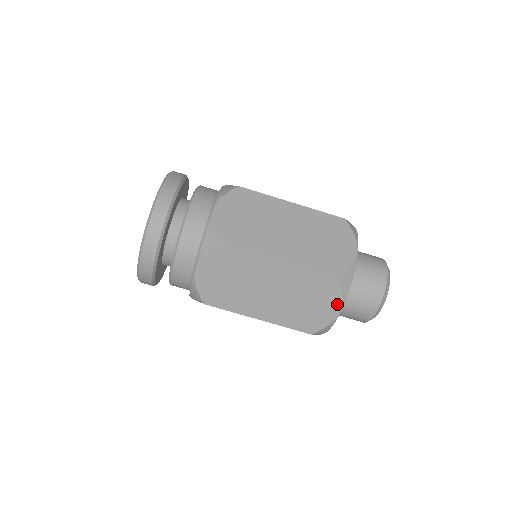
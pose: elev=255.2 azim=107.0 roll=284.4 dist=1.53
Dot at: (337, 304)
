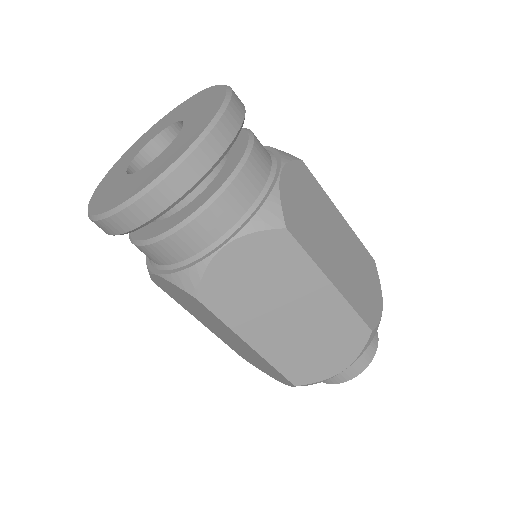
Dot at: (348, 360)
